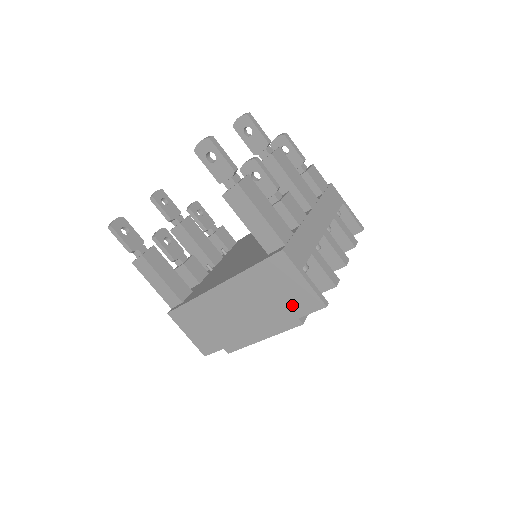
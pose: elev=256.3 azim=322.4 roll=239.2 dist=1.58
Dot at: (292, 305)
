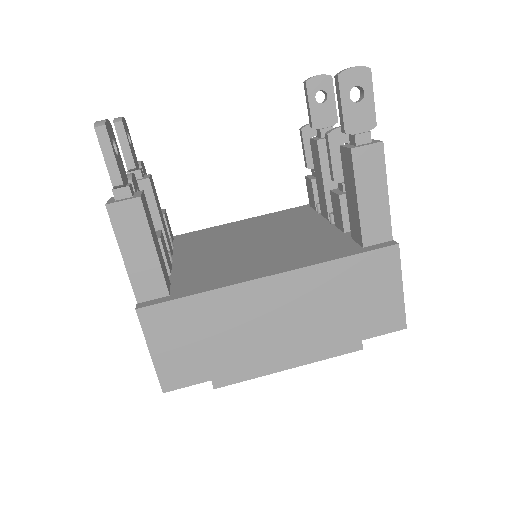
Dot at: (365, 321)
